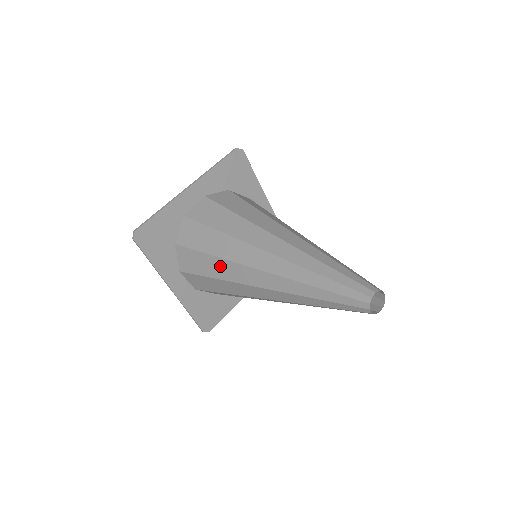
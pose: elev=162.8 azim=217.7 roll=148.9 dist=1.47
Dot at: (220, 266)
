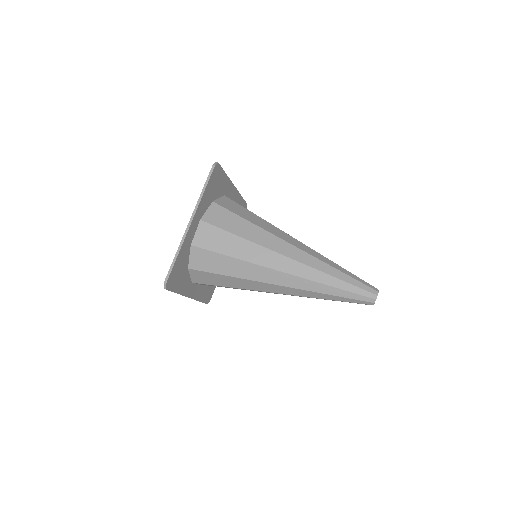
Dot at: (241, 282)
